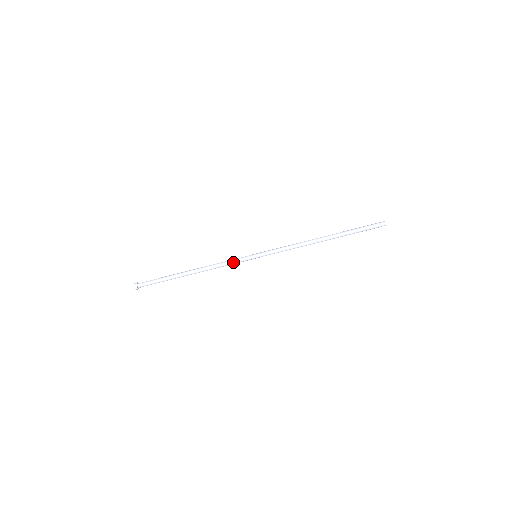
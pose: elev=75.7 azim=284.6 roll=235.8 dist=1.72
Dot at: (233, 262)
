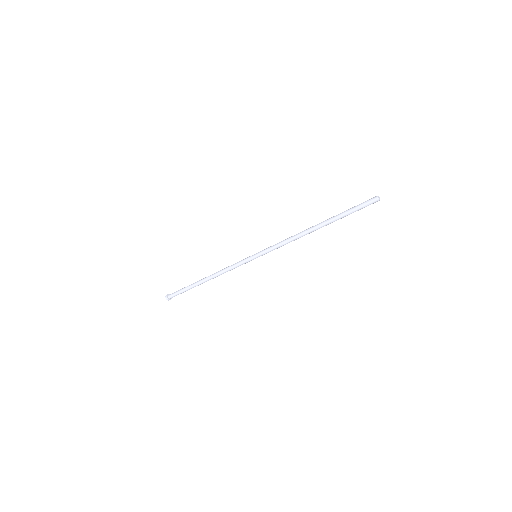
Dot at: (236, 265)
